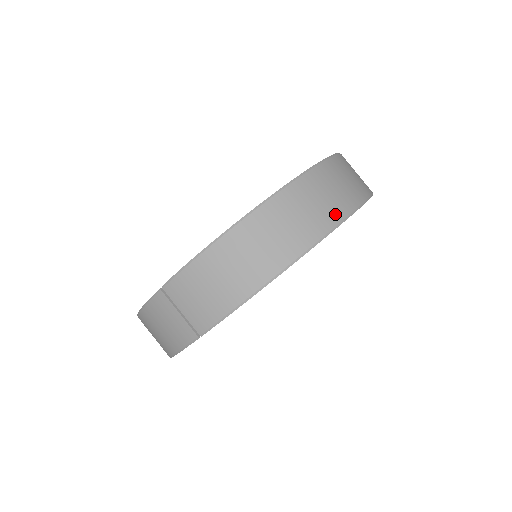
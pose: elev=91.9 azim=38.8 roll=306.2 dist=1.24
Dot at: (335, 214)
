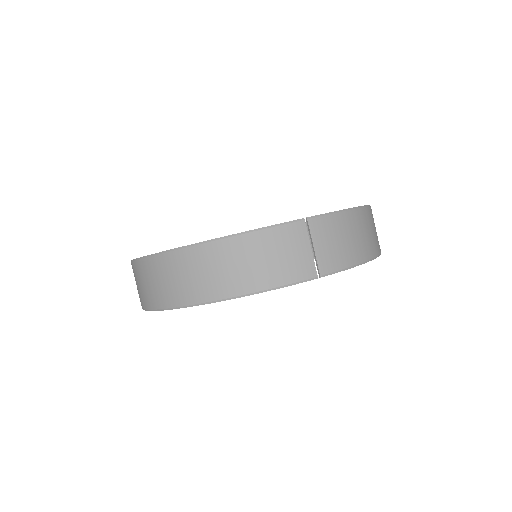
Dot at: occluded
